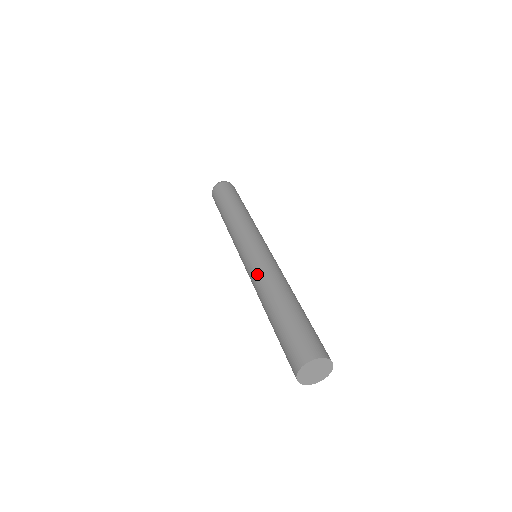
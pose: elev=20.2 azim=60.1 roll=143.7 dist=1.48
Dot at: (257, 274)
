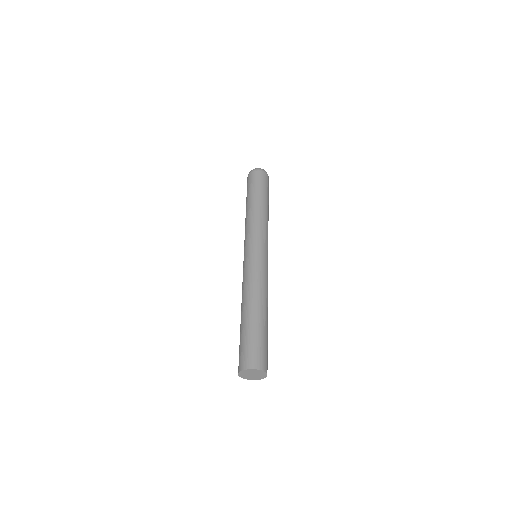
Dot at: (243, 280)
